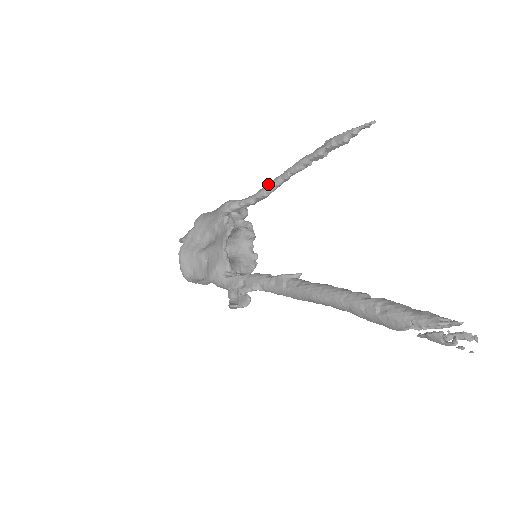
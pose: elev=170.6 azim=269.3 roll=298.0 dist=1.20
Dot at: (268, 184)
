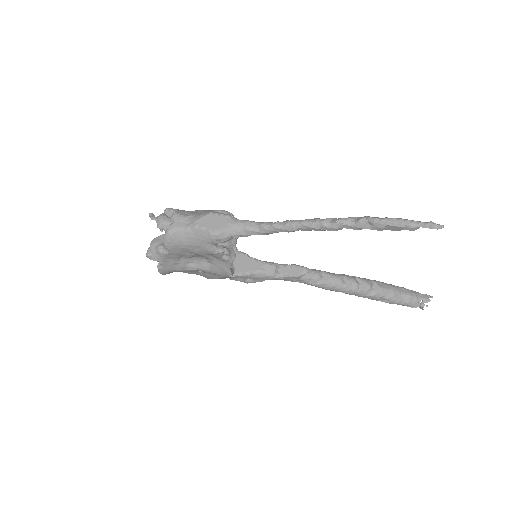
Dot at: (279, 230)
